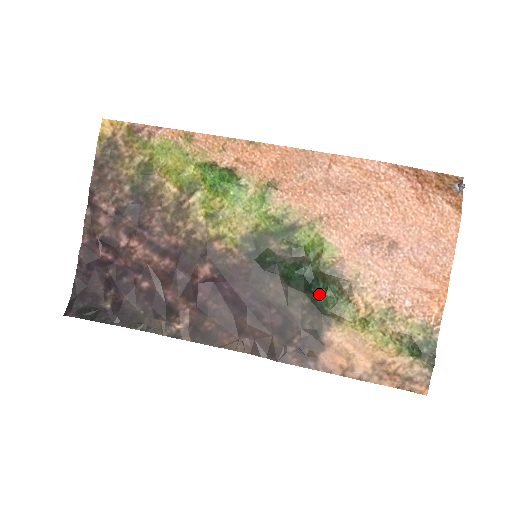
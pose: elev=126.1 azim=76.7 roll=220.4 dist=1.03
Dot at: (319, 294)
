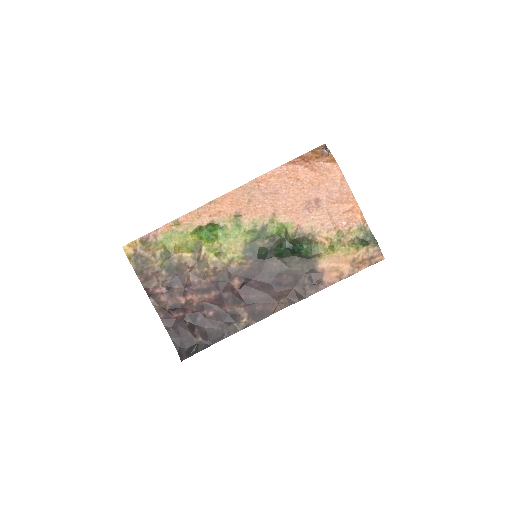
Dot at: (301, 251)
